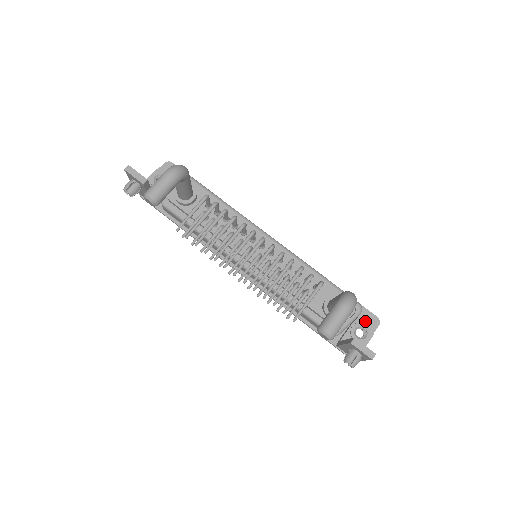
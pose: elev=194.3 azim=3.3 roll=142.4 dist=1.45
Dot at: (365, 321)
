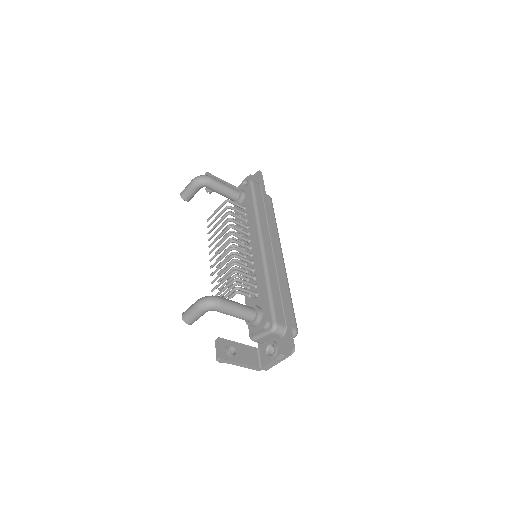
Dot at: (284, 344)
